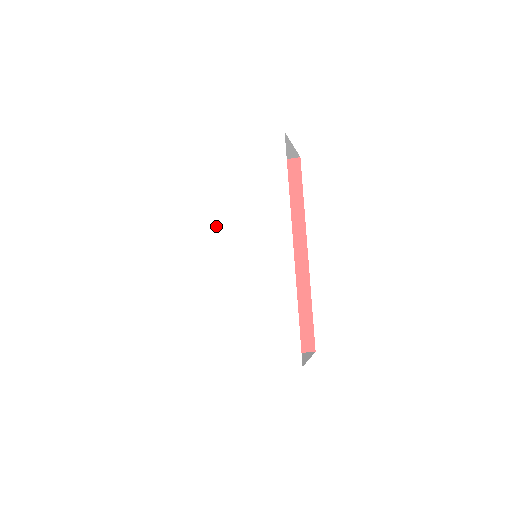
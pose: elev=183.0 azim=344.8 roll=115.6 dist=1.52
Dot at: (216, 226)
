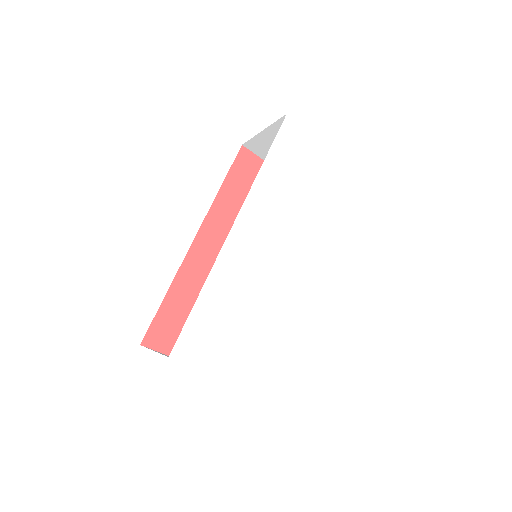
Dot at: (270, 206)
